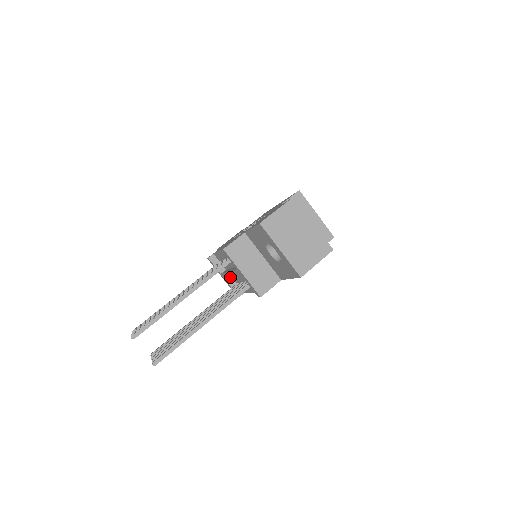
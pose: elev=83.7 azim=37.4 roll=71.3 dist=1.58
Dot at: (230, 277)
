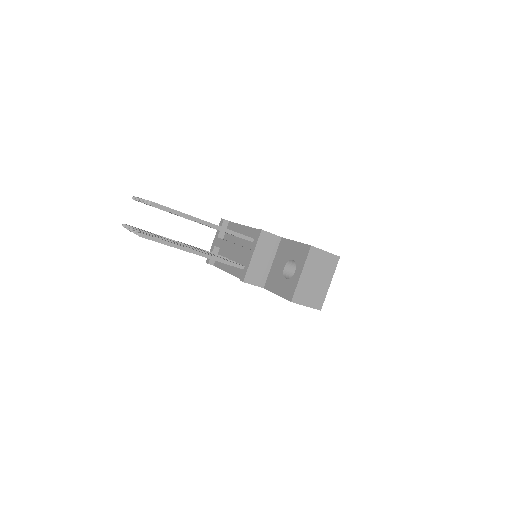
Dot at: (228, 247)
